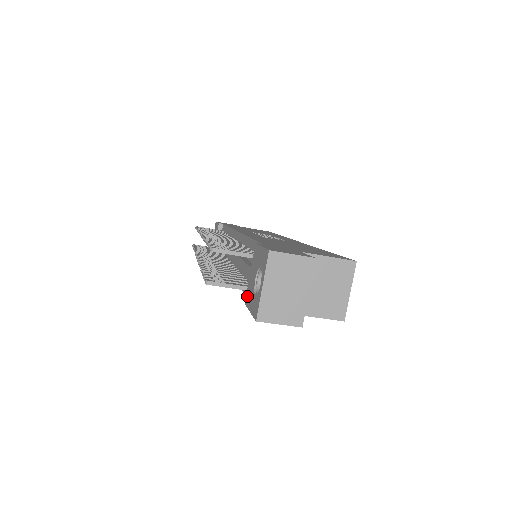
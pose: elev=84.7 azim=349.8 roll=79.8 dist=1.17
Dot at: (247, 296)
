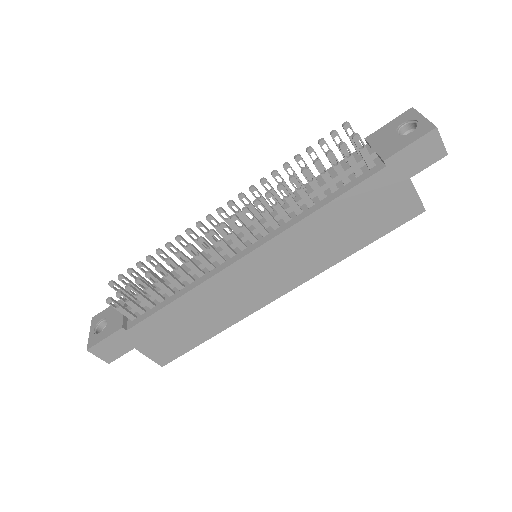
Dot at: (387, 153)
